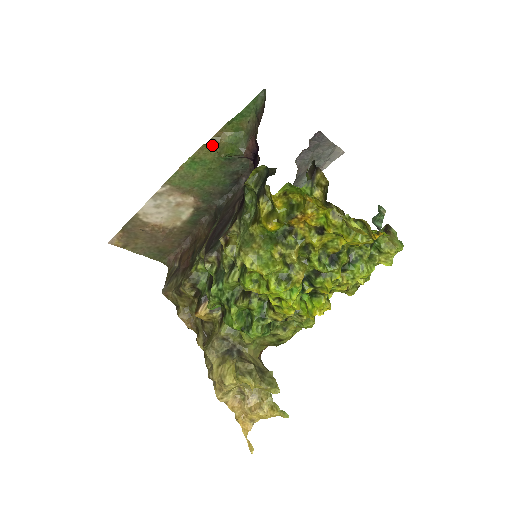
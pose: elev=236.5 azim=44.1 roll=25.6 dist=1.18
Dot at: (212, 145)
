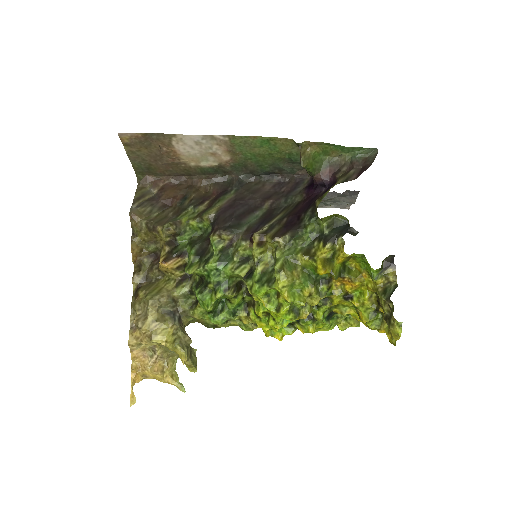
Dot at: (297, 145)
